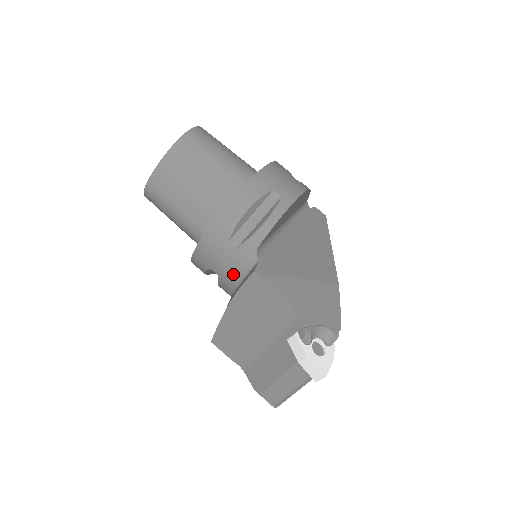
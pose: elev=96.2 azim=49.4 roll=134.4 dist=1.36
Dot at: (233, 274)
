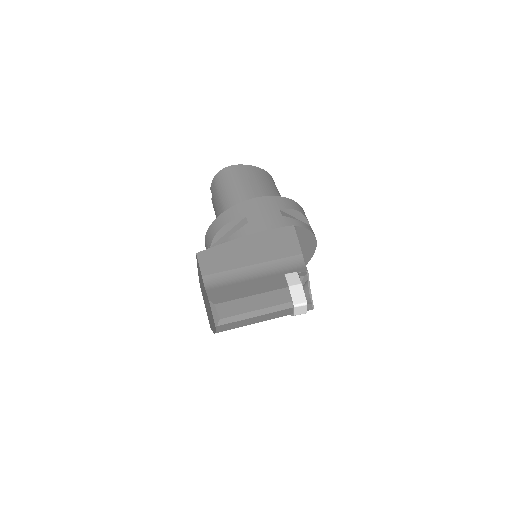
Dot at: (265, 226)
